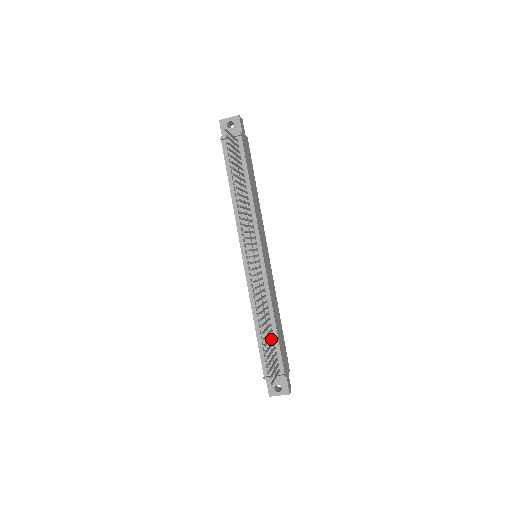
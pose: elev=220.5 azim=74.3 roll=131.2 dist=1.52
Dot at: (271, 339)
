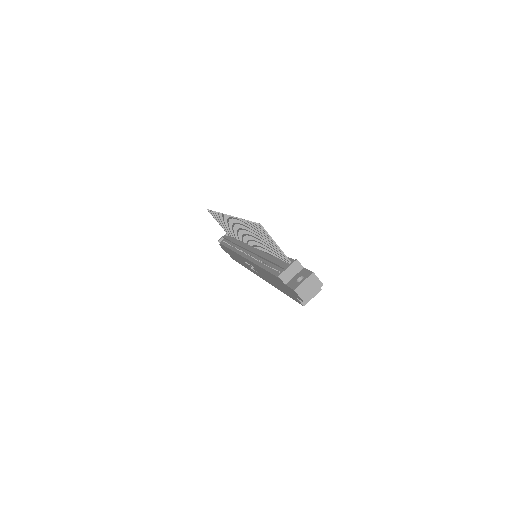
Dot at: occluded
